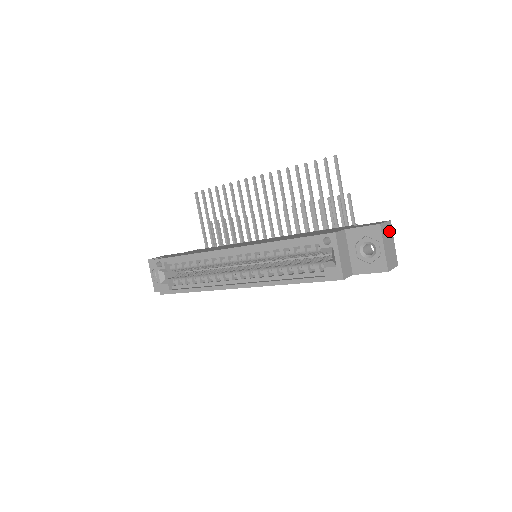
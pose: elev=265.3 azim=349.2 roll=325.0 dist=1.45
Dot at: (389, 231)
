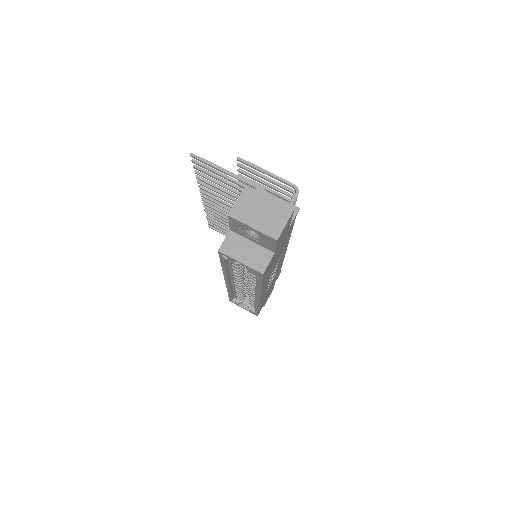
Dot at: (251, 200)
